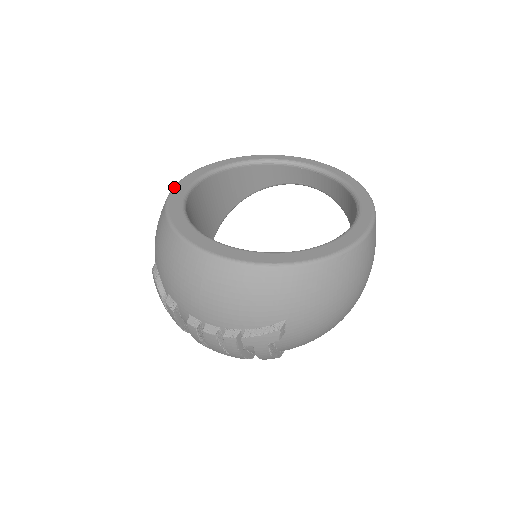
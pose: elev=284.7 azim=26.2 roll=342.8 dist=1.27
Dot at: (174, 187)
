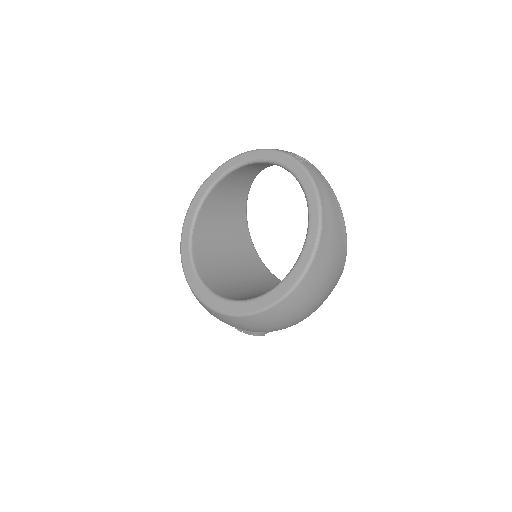
Dot at: (185, 217)
